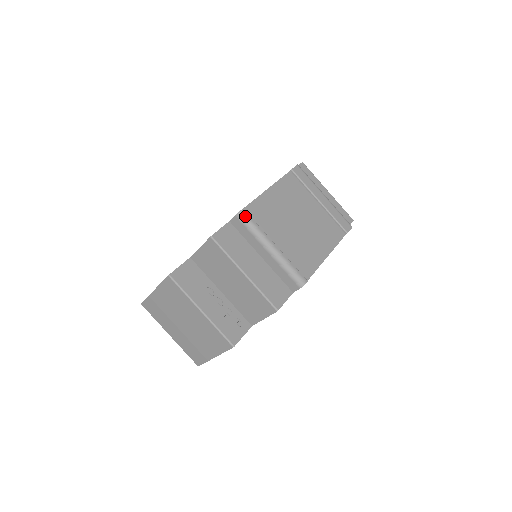
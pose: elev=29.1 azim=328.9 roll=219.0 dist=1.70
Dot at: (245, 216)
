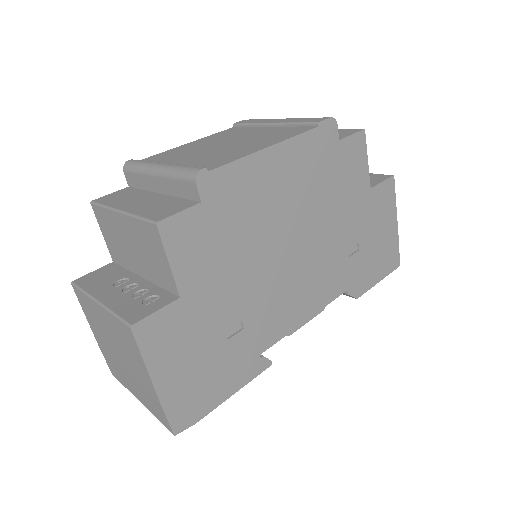
Dot at: (130, 163)
